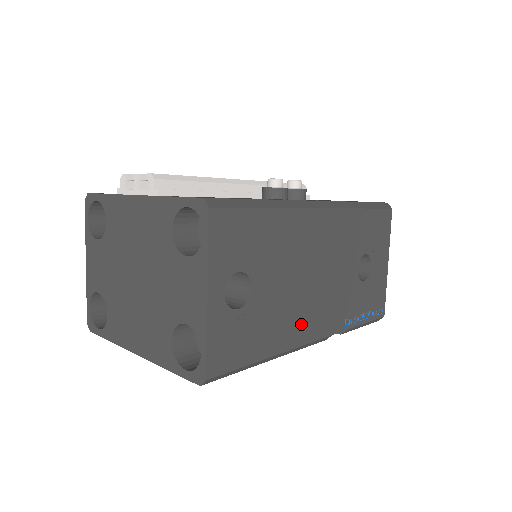
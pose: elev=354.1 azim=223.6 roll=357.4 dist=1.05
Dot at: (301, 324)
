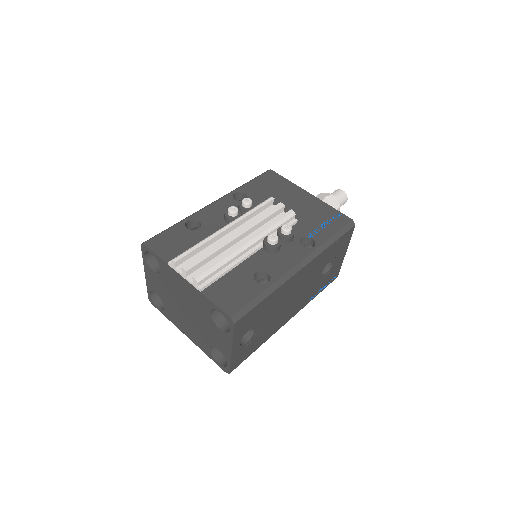
Dot at: (281, 321)
